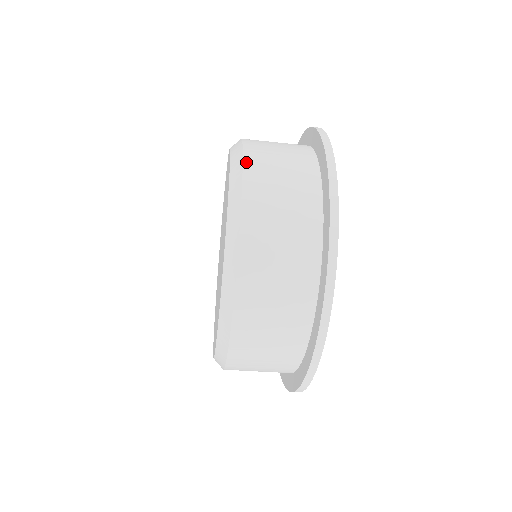
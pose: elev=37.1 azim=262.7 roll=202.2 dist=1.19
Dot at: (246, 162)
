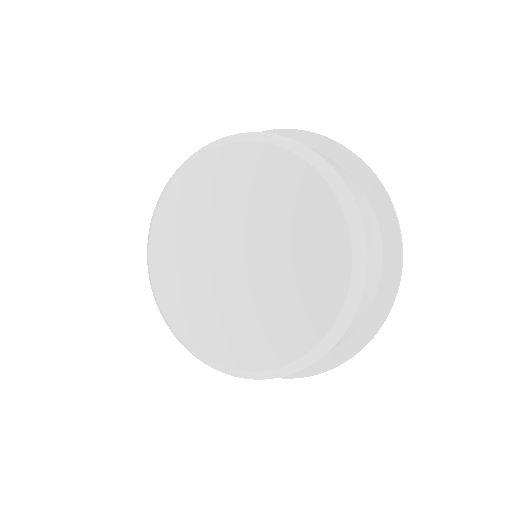
Dot at: (365, 228)
